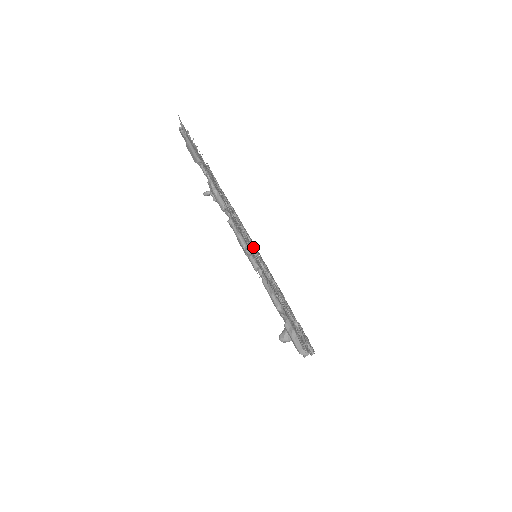
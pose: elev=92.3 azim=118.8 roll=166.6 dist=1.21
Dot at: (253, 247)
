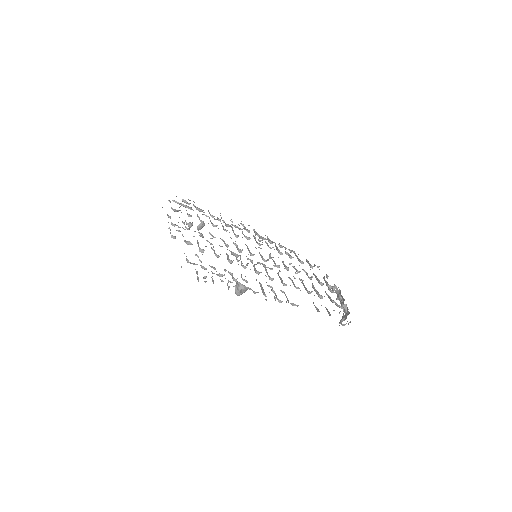
Dot at: occluded
